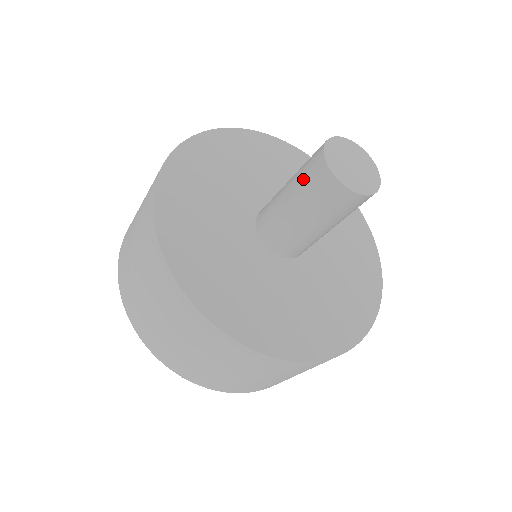
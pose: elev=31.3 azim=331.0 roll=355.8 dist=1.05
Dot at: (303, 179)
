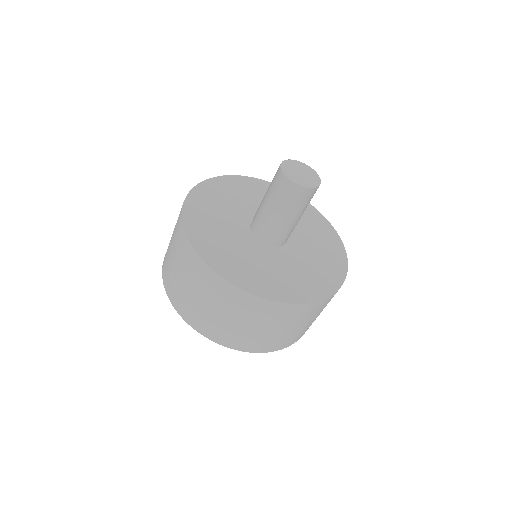
Dot at: (283, 199)
